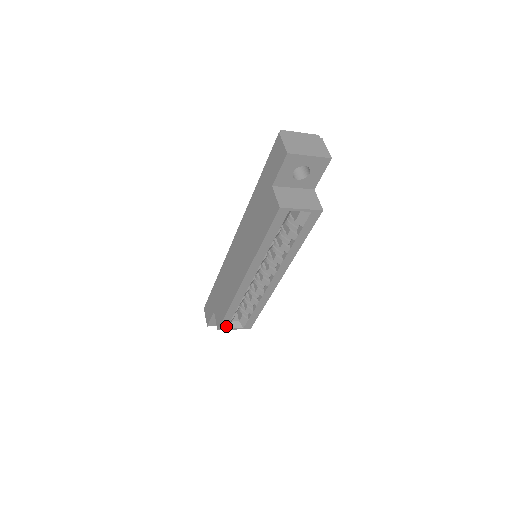
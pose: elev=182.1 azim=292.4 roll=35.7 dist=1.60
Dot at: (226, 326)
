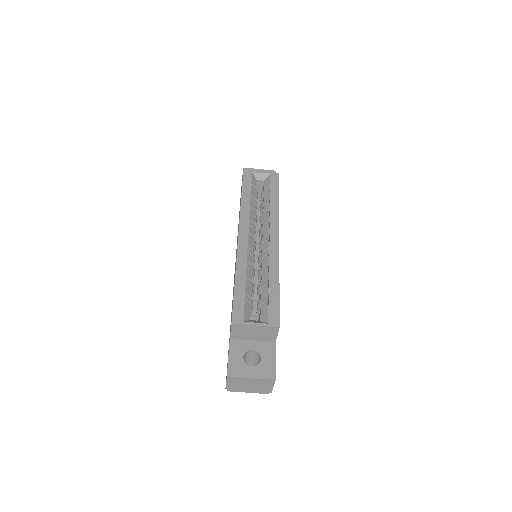
Dot at: (241, 316)
